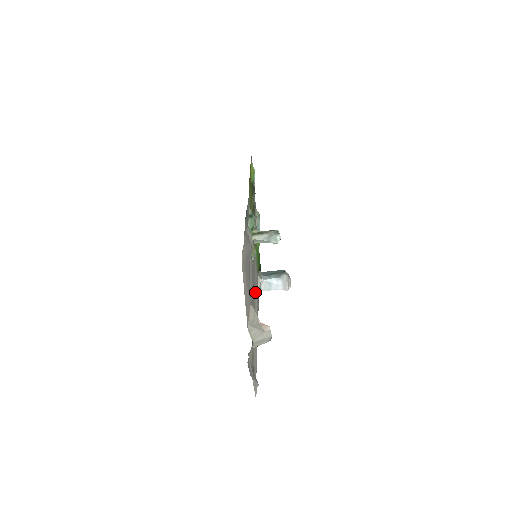
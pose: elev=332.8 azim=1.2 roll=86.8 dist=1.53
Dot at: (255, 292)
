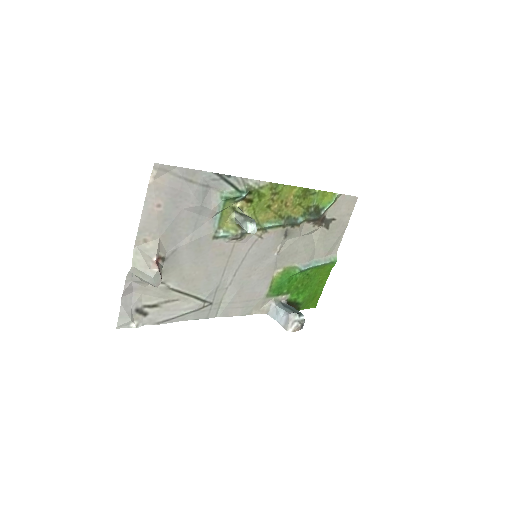
Dot at: (229, 283)
